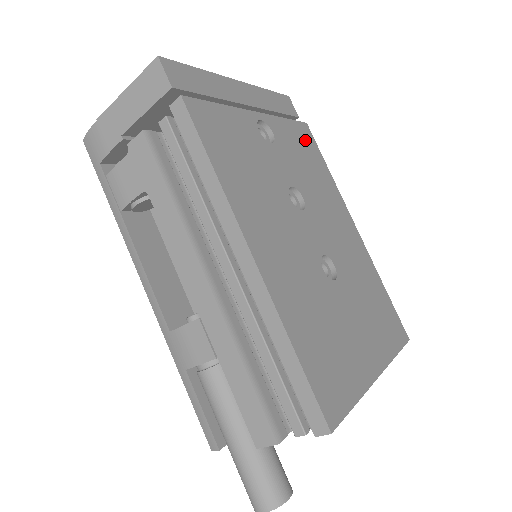
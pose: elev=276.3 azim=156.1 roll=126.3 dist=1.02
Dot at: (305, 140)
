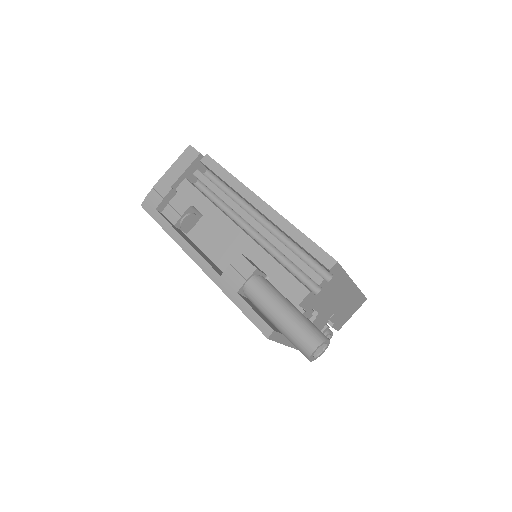
Dot at: occluded
